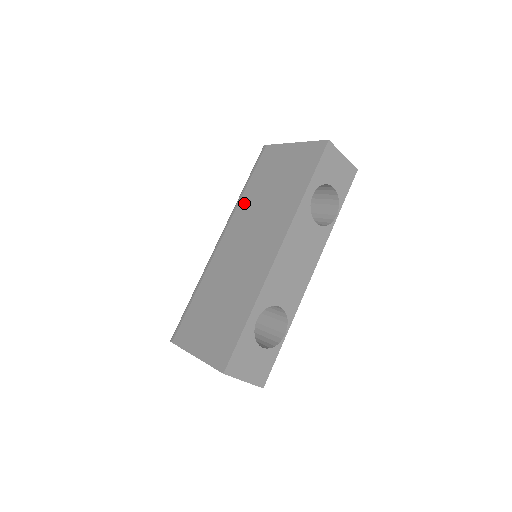
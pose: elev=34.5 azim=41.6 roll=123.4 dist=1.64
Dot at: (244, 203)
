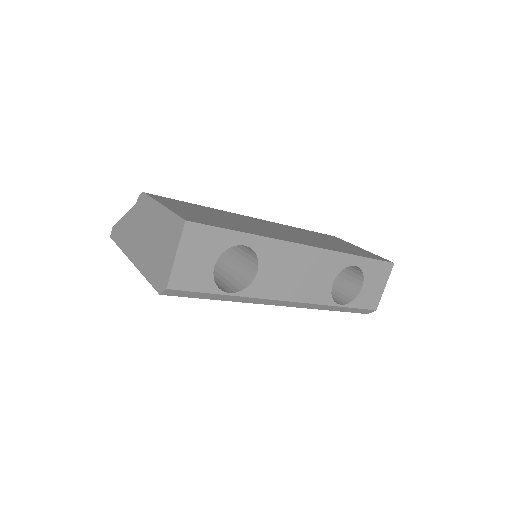
Dot at: (293, 228)
